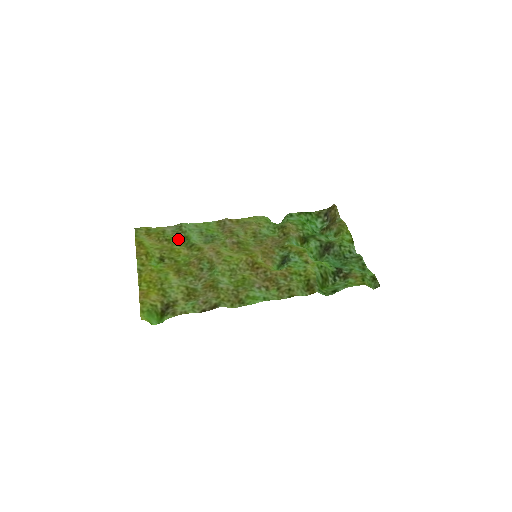
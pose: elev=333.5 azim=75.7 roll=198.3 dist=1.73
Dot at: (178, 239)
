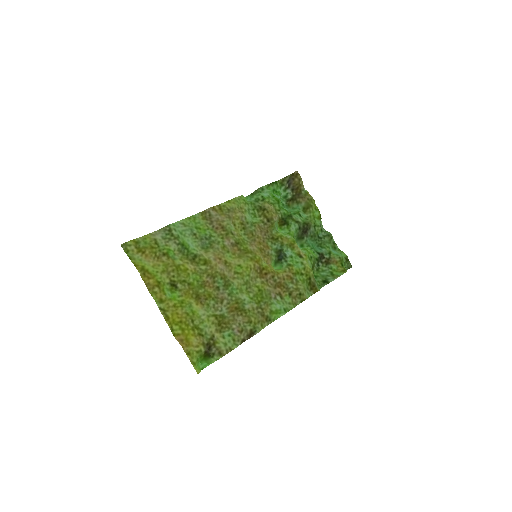
Dot at: (174, 249)
